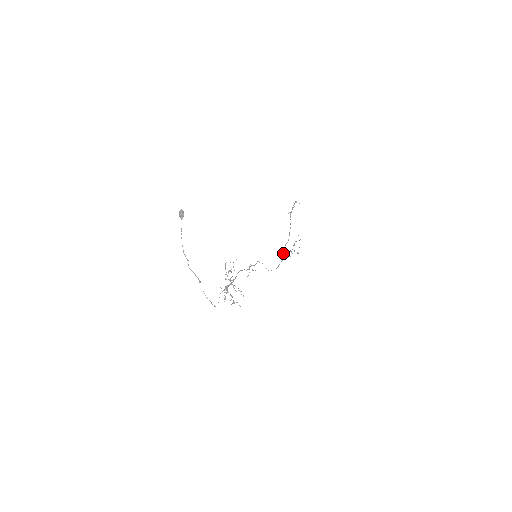
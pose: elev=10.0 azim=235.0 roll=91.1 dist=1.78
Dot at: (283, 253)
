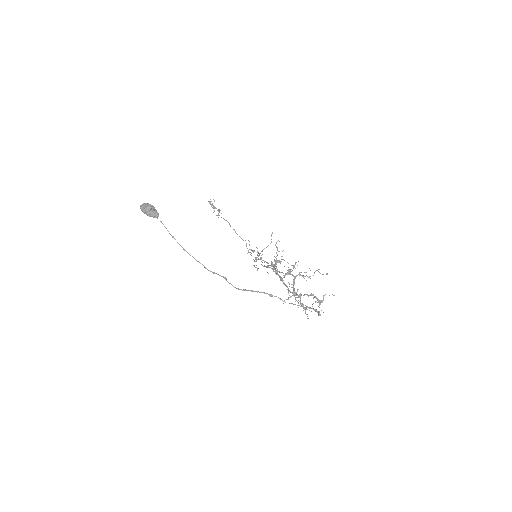
Dot at: (257, 259)
